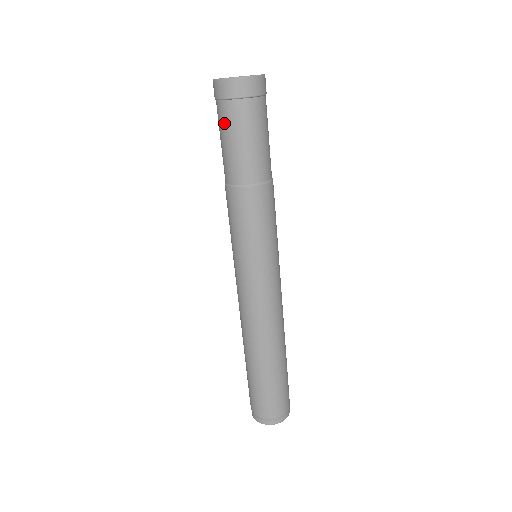
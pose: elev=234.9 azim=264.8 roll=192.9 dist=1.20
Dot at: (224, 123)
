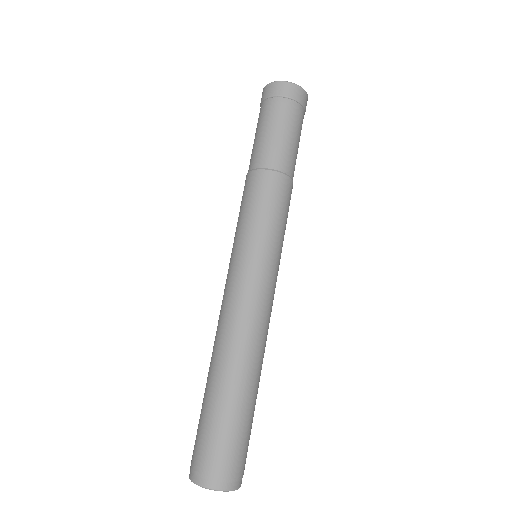
Dot at: (266, 116)
